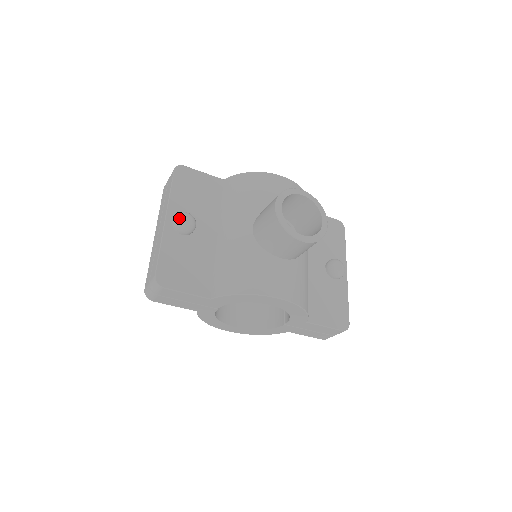
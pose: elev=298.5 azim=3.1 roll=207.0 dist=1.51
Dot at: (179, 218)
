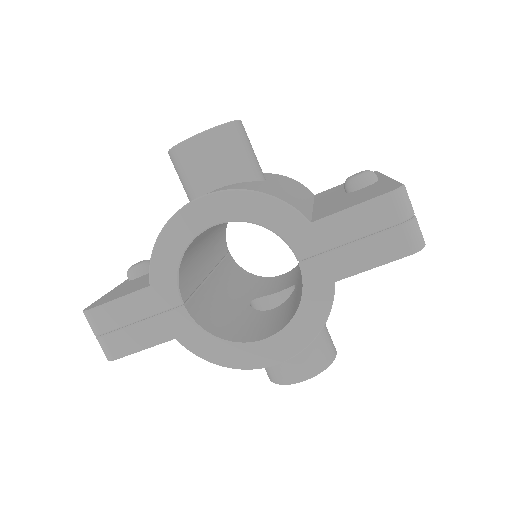
Dot at: (130, 267)
